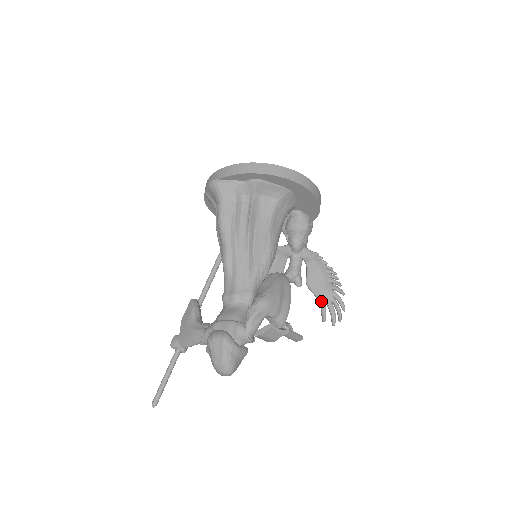
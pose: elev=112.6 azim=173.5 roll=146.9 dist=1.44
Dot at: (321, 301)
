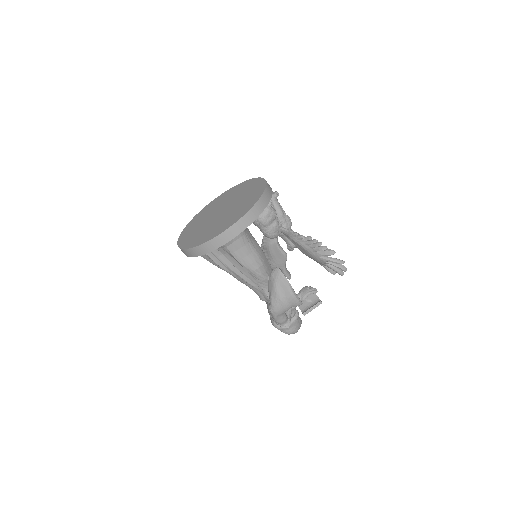
Dot at: (321, 265)
